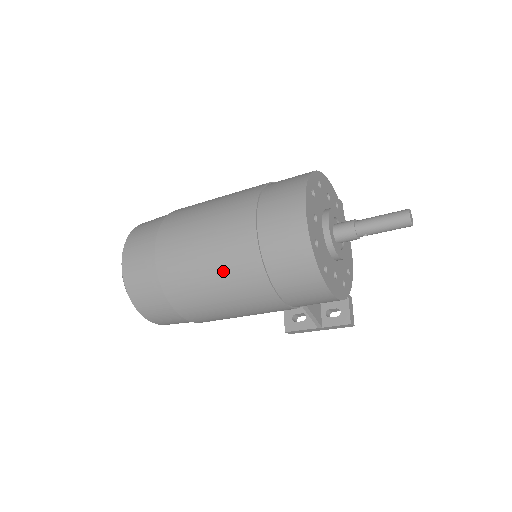
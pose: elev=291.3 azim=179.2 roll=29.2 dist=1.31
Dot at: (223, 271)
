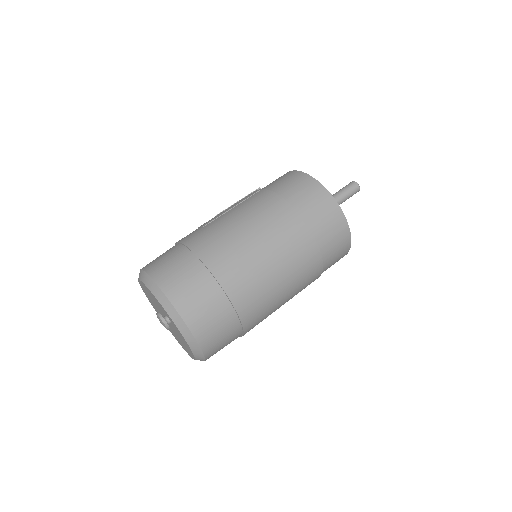
Dot at: (293, 274)
